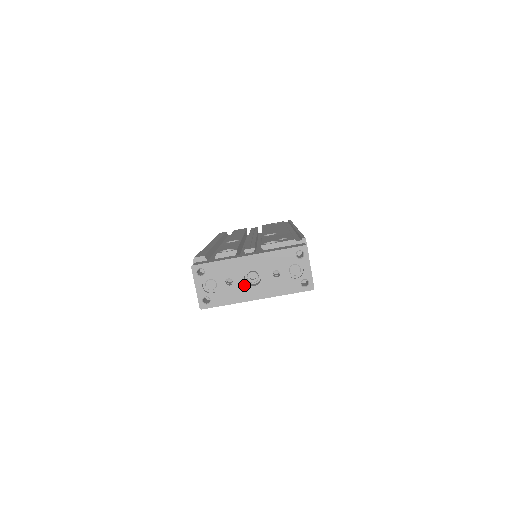
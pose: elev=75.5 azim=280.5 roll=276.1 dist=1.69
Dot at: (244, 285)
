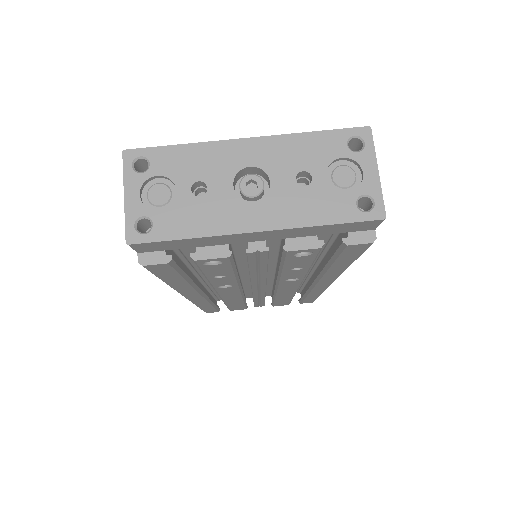
Dot at: (231, 198)
